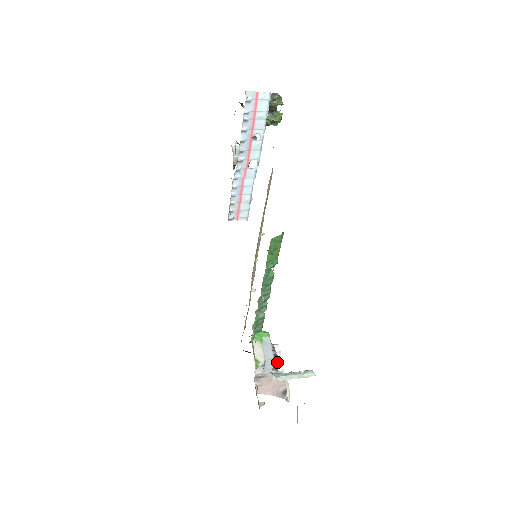
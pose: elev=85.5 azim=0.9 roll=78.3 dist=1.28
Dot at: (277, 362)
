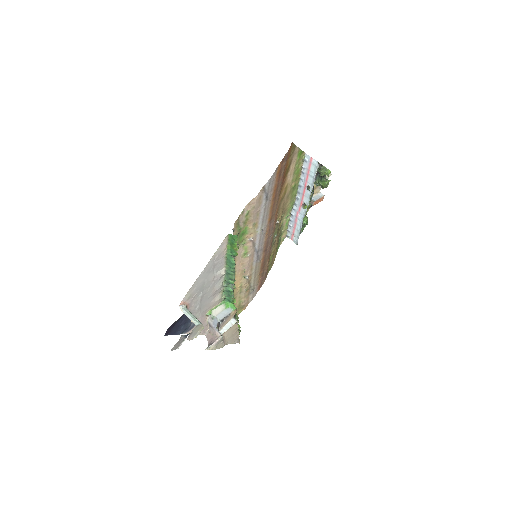
Dot at: (220, 324)
